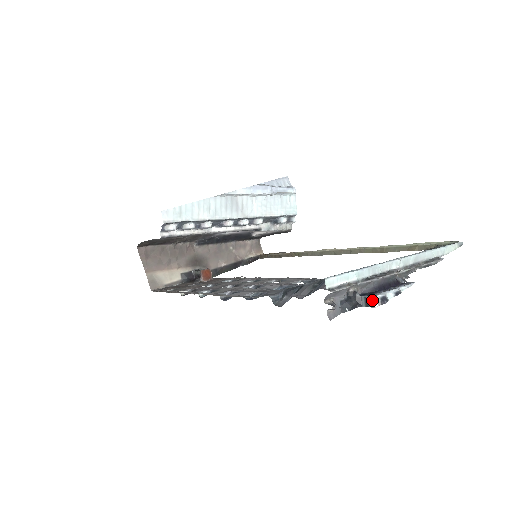
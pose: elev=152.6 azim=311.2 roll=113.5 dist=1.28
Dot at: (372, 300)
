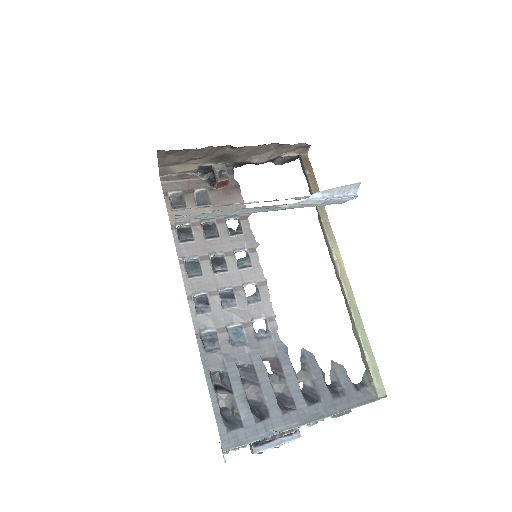
Dot at: (252, 452)
